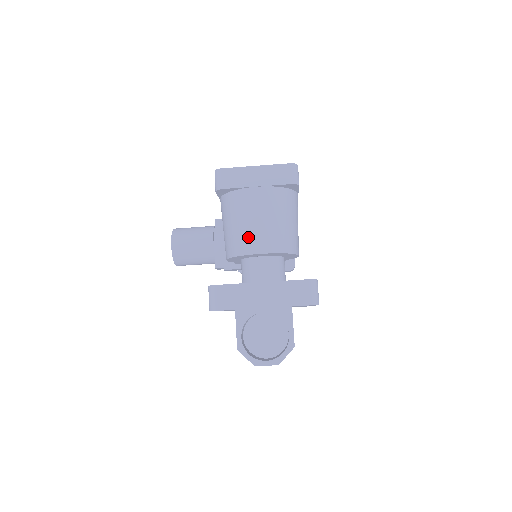
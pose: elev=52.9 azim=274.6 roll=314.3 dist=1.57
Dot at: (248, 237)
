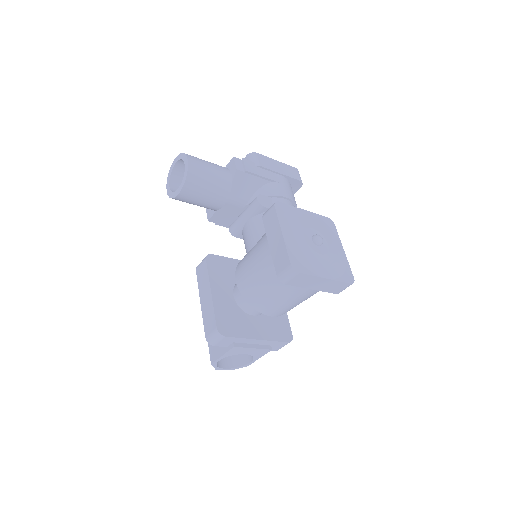
Dot at: (272, 307)
